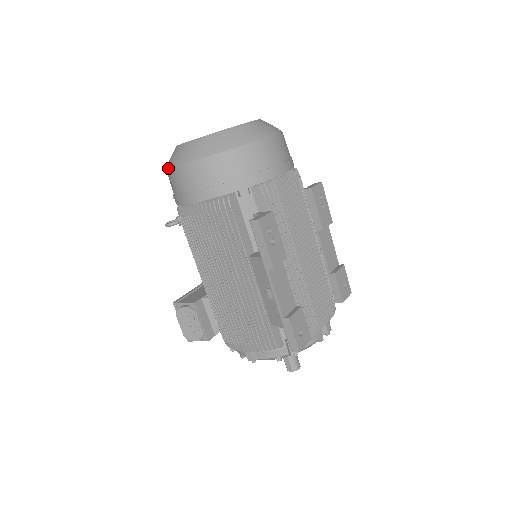
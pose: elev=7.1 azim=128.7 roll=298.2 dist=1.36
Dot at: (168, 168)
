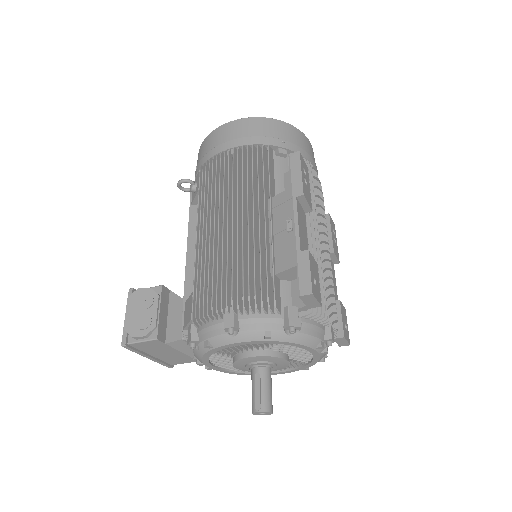
Dot at: (209, 134)
